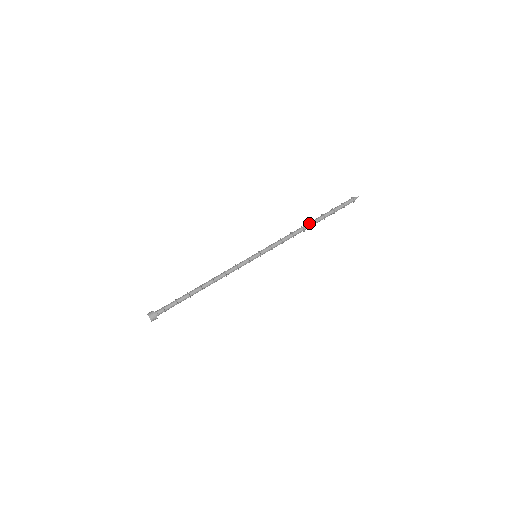
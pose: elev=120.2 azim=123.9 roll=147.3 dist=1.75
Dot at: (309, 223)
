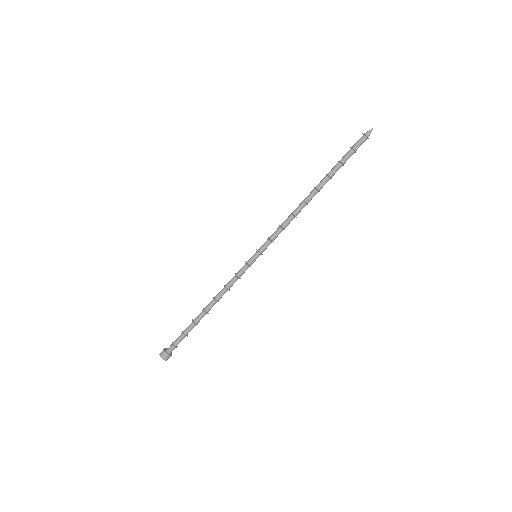
Dot at: (312, 193)
